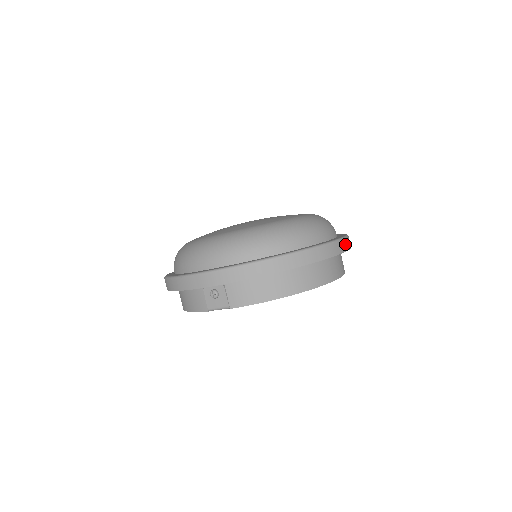
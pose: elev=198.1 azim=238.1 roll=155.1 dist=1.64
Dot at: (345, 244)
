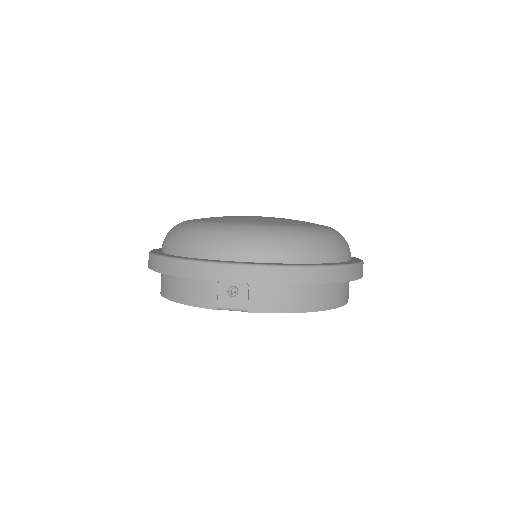
Dot at: occluded
